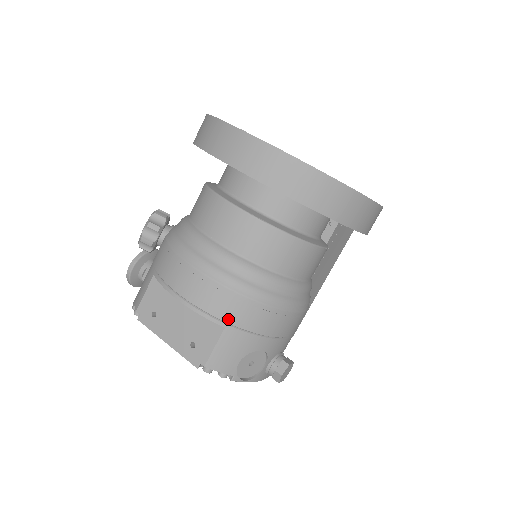
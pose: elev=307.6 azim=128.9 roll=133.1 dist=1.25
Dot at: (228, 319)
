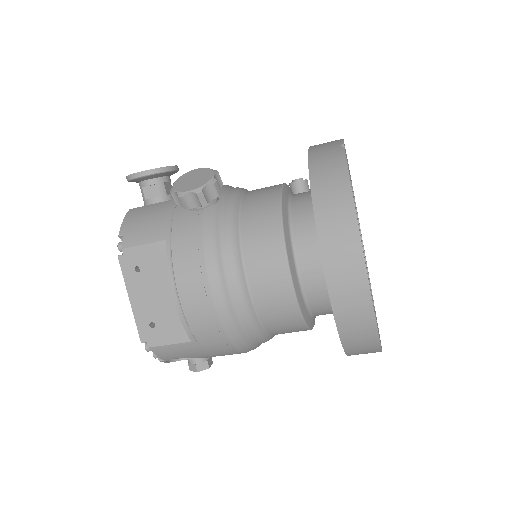
Dot at: (200, 340)
